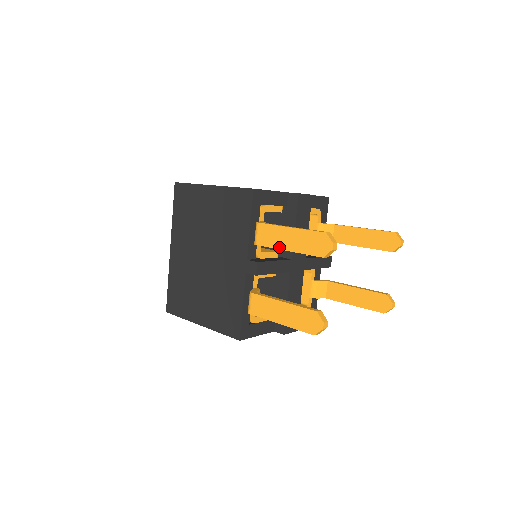
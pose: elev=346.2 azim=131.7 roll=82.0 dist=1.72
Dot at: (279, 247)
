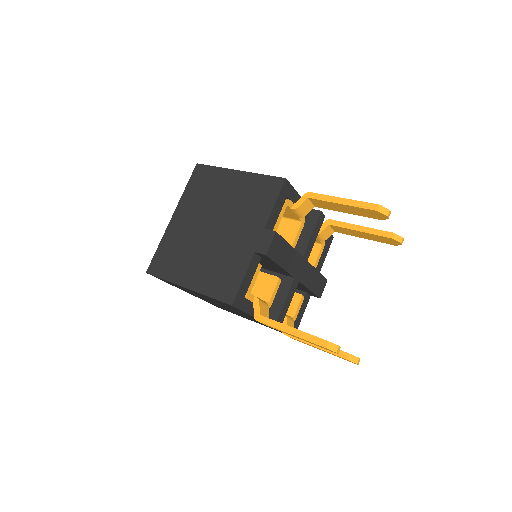
Dot at: occluded
